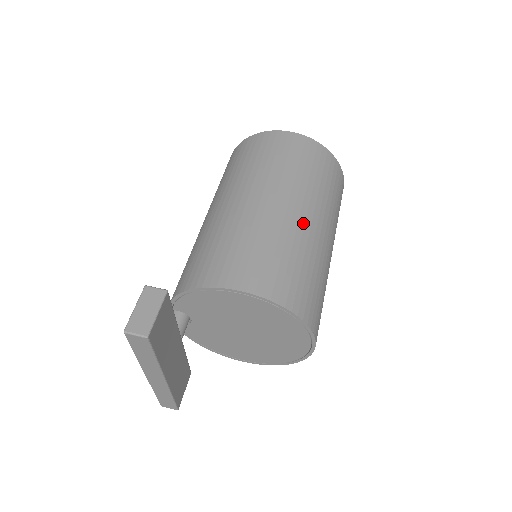
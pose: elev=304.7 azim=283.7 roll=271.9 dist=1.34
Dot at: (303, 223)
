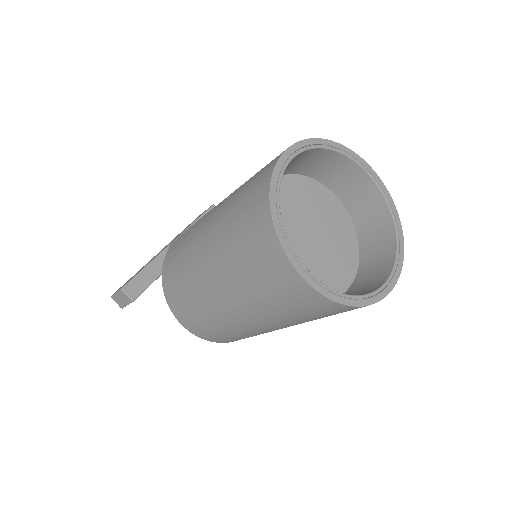
Dot at: (255, 328)
